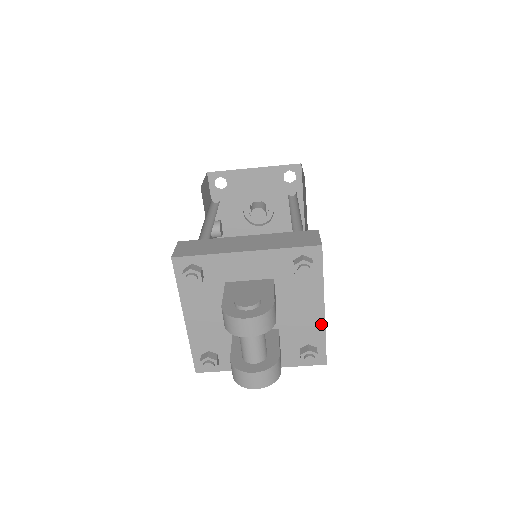
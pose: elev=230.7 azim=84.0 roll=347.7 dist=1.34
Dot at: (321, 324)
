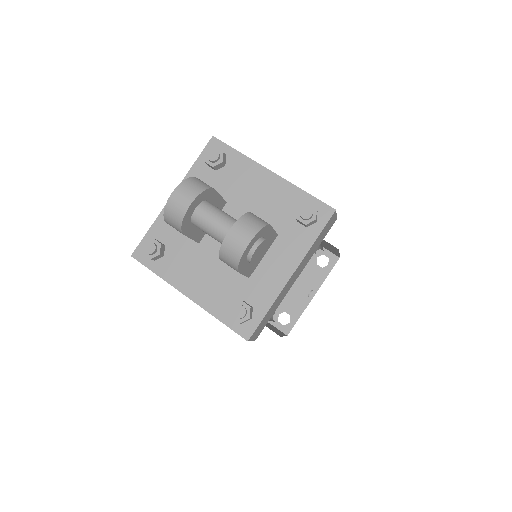
Dot at: (285, 185)
